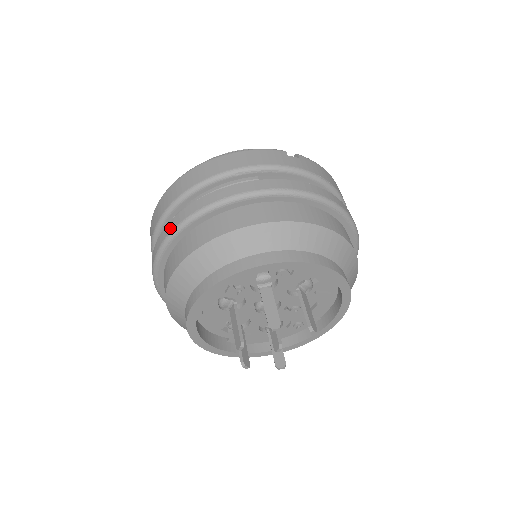
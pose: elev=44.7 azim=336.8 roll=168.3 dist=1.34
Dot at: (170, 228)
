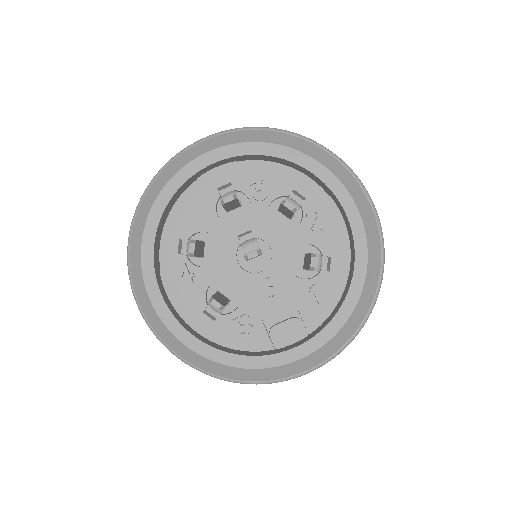
Dot at: occluded
